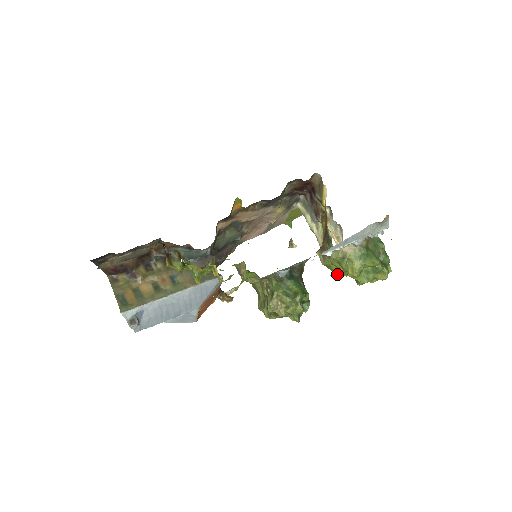
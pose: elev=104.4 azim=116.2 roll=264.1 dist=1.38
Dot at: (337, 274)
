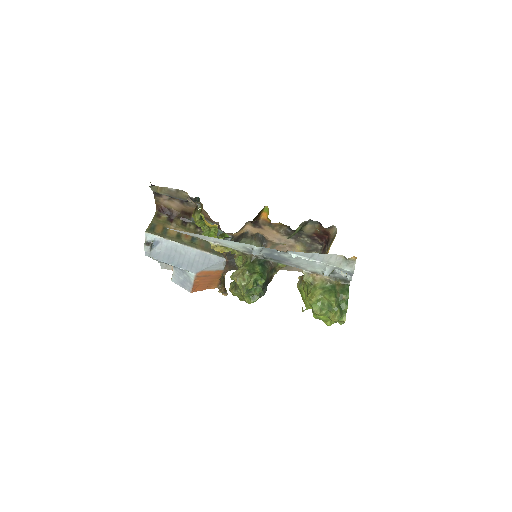
Dot at: (305, 304)
